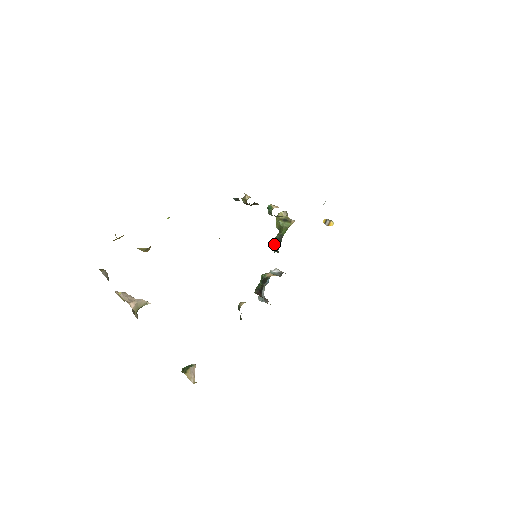
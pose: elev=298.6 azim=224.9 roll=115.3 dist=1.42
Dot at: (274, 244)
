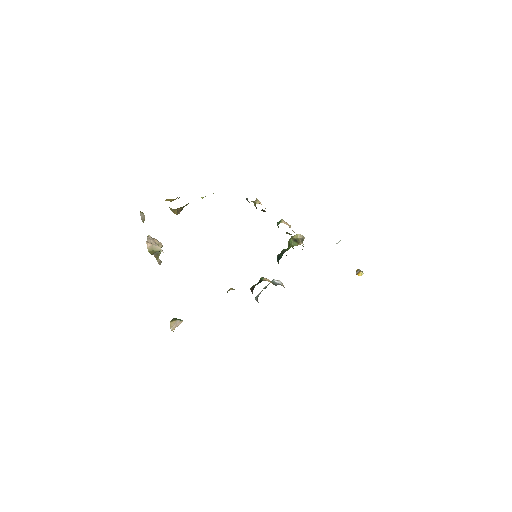
Dot at: (278, 255)
